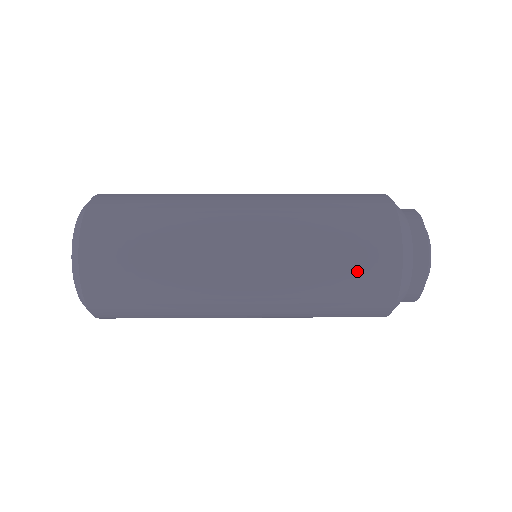
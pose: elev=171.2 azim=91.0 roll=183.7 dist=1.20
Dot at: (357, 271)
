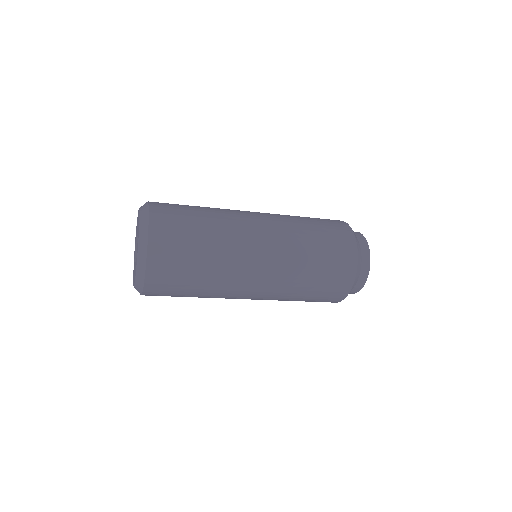
Dot at: (330, 236)
